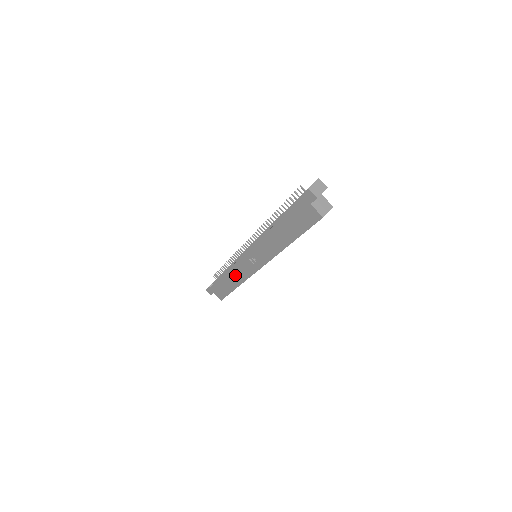
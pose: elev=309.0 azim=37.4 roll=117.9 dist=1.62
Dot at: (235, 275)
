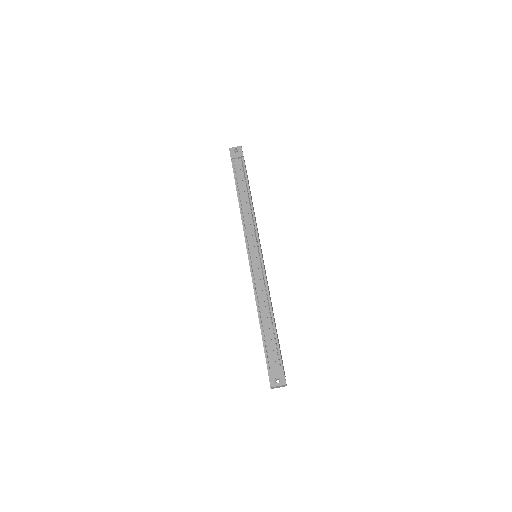
Dot at: occluded
